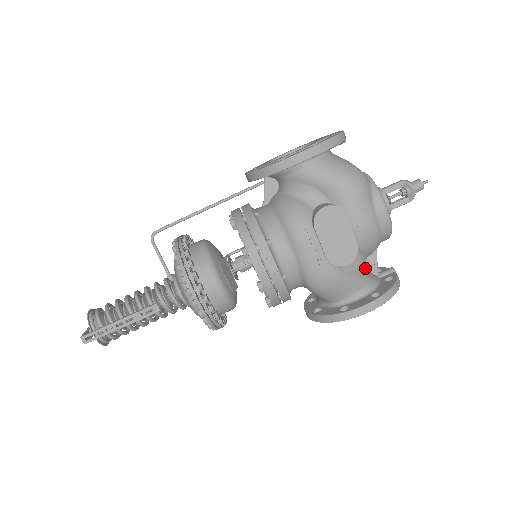
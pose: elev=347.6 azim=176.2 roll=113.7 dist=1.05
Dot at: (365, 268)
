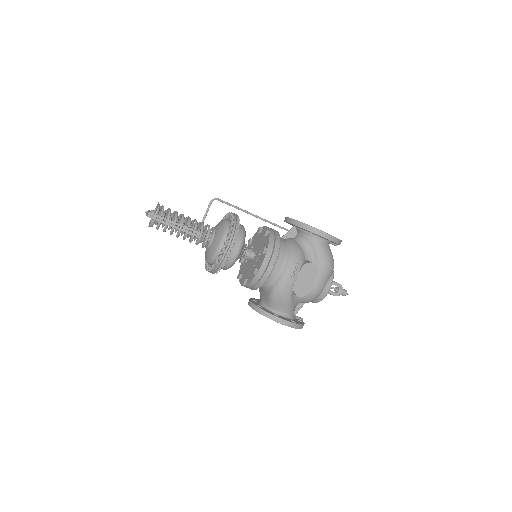
Dot at: occluded
